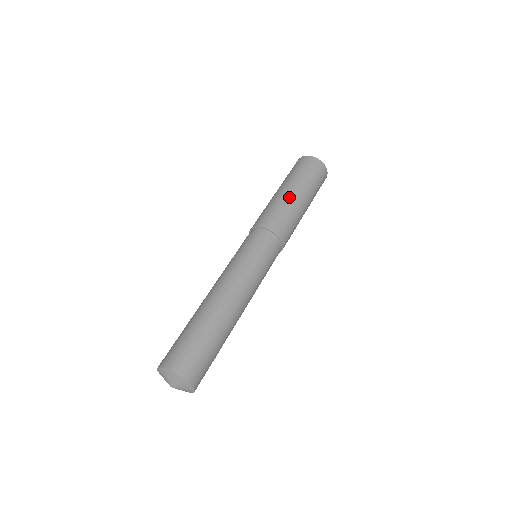
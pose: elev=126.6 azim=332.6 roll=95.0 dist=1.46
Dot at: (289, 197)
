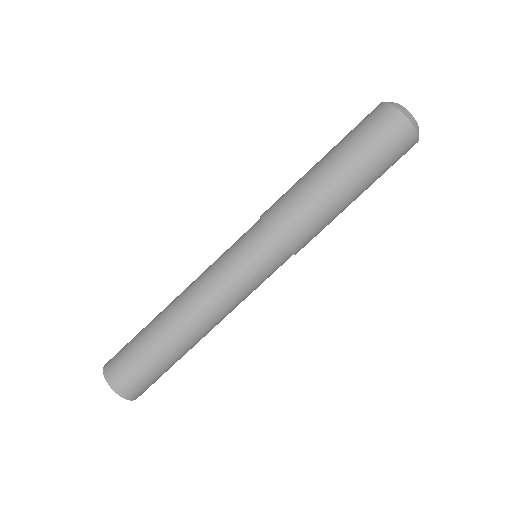
Dot at: (314, 174)
